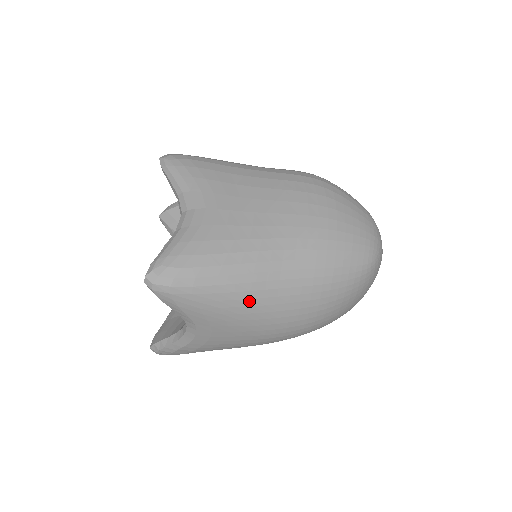
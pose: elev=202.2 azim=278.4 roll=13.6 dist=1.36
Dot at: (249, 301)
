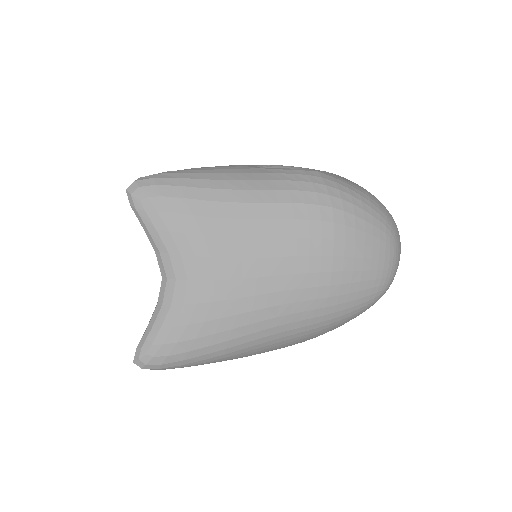
Dot at: (241, 356)
